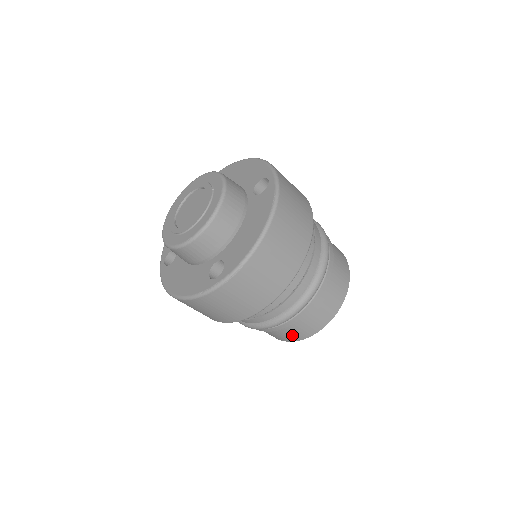
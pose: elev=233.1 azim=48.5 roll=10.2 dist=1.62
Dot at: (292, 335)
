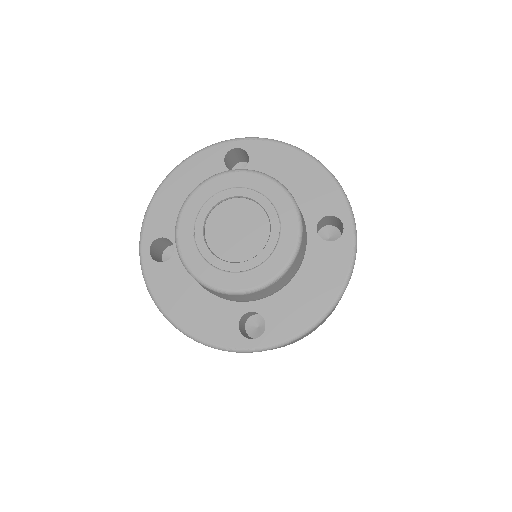
Dot at: occluded
